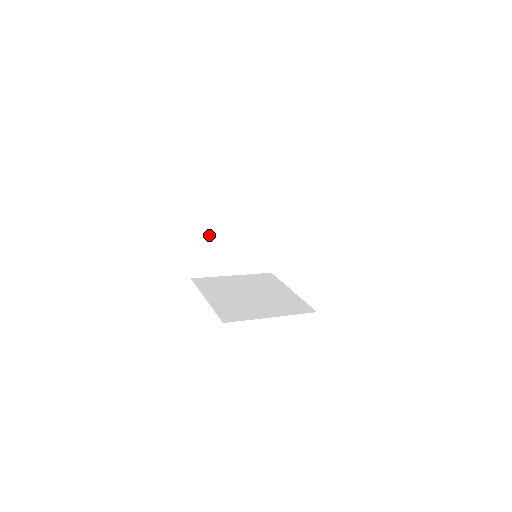
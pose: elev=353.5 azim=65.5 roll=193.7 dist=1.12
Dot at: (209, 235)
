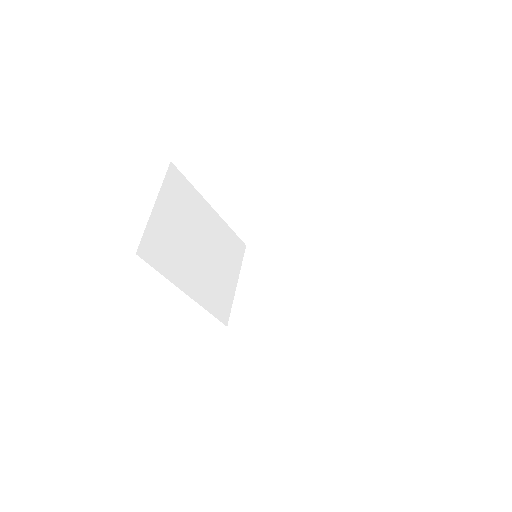
Dot at: (204, 288)
